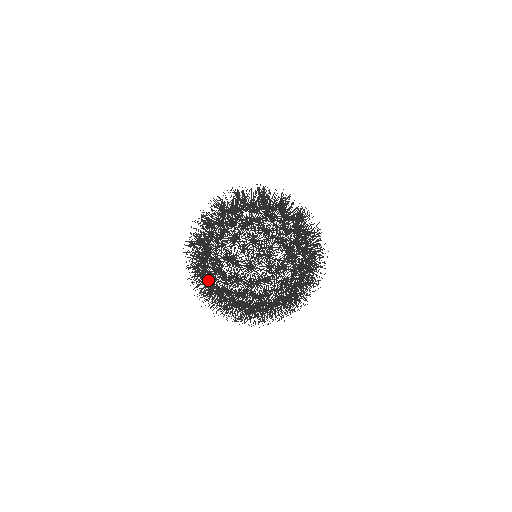
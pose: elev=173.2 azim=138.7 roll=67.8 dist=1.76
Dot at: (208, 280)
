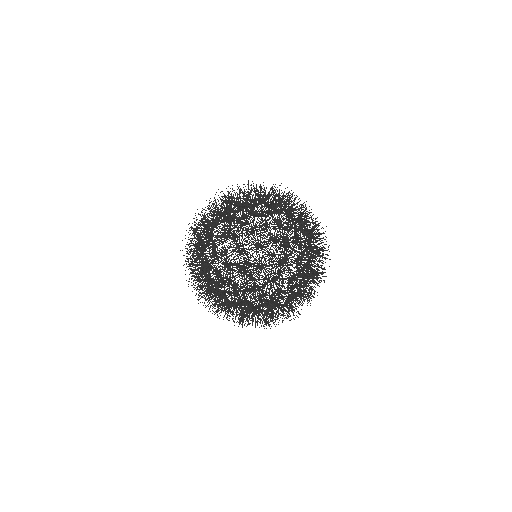
Dot at: occluded
